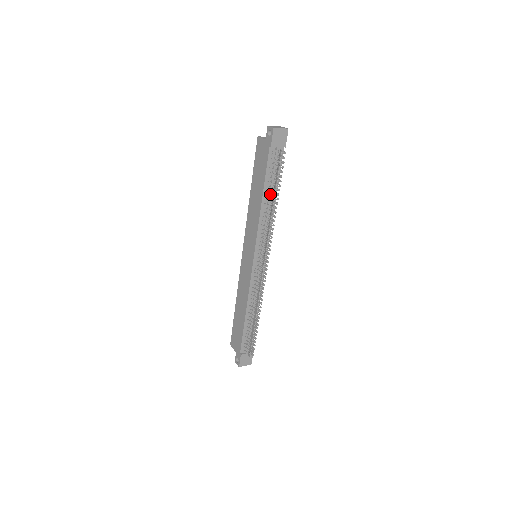
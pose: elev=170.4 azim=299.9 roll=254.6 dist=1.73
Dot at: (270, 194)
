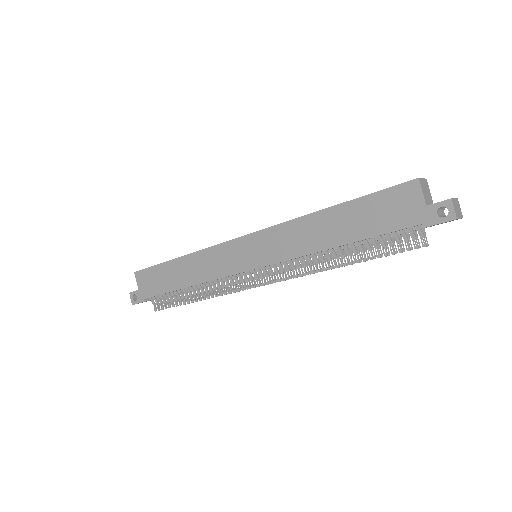
Dot at: (351, 247)
